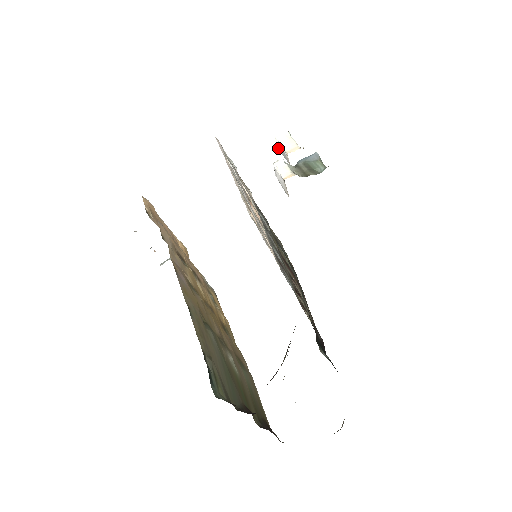
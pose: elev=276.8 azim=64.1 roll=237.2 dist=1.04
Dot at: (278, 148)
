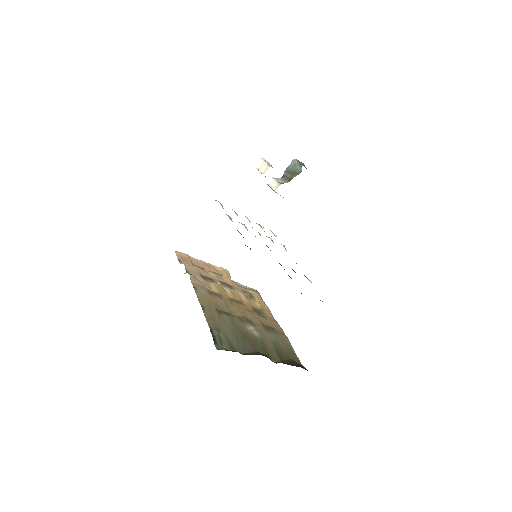
Dot at: occluded
